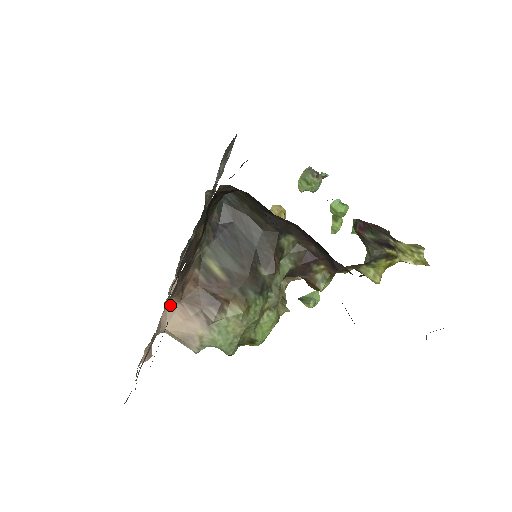
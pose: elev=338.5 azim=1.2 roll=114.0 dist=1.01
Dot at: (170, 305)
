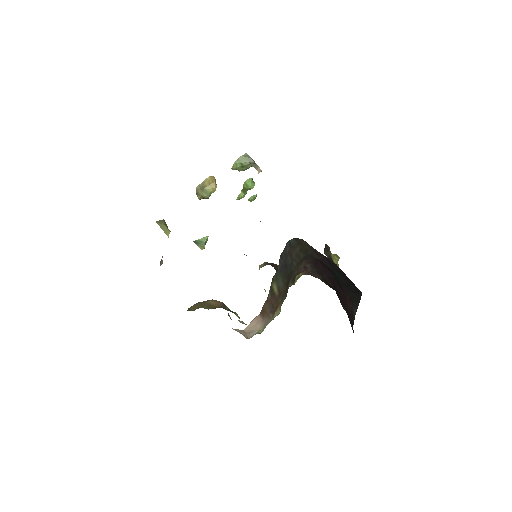
Dot at: (255, 317)
